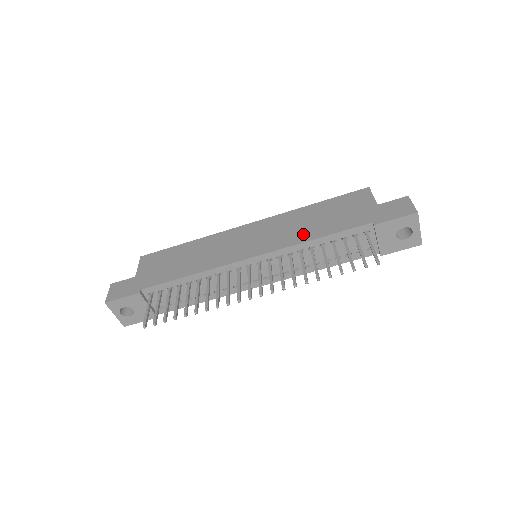
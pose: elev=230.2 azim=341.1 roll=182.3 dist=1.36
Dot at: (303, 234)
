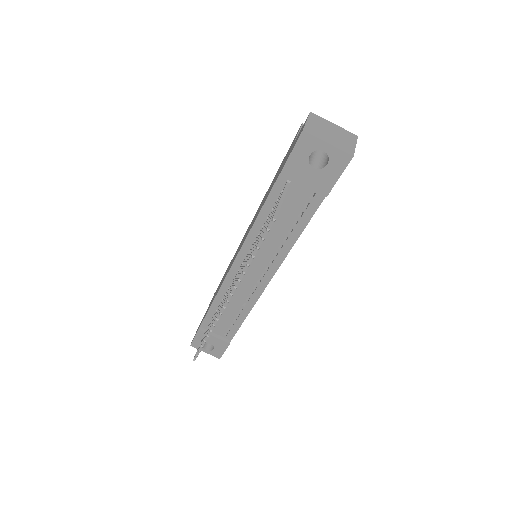
Dot at: (255, 218)
